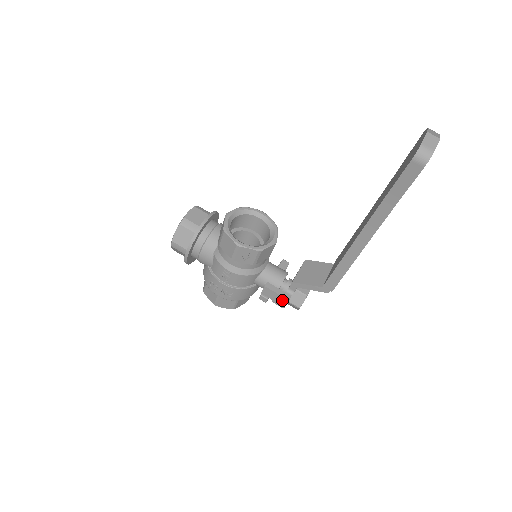
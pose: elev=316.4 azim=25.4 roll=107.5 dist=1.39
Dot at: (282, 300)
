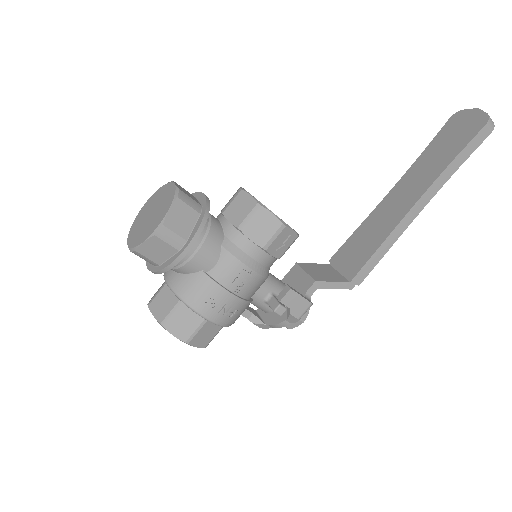
Dot at: (305, 307)
